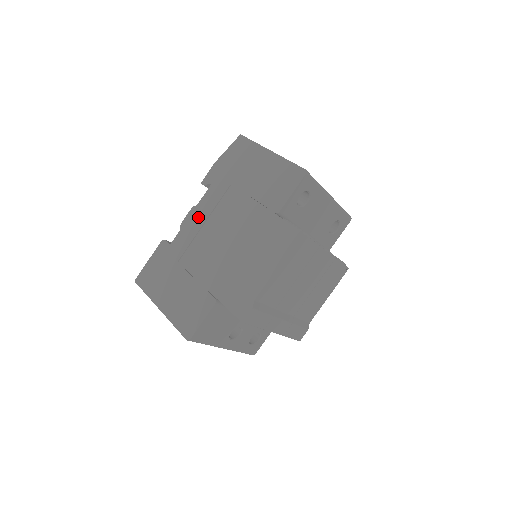
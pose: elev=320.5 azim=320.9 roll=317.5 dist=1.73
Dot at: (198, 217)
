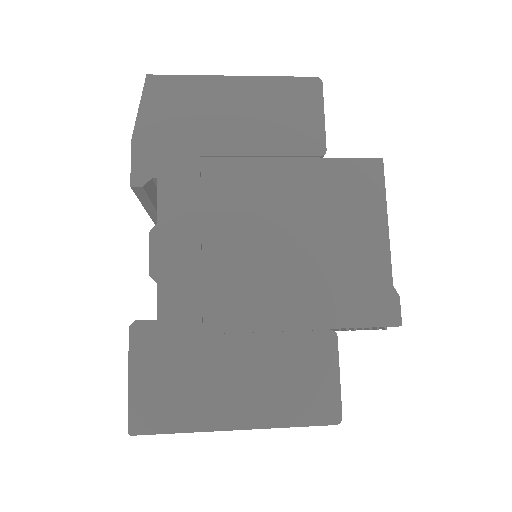
Dot at: (179, 241)
